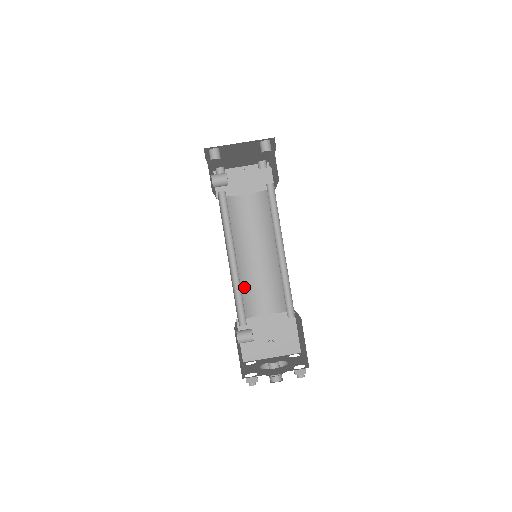
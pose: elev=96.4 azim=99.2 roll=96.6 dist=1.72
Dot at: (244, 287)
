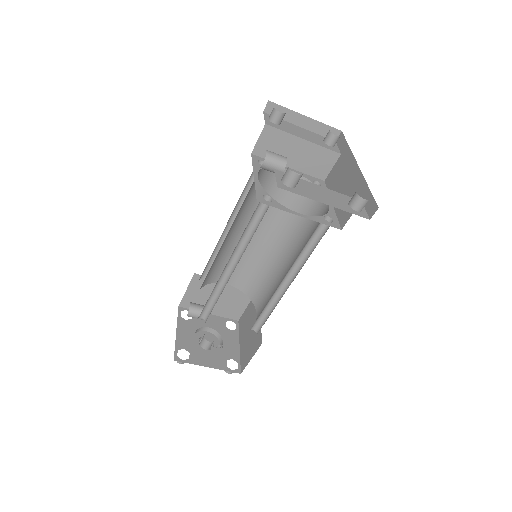
Dot at: (222, 258)
